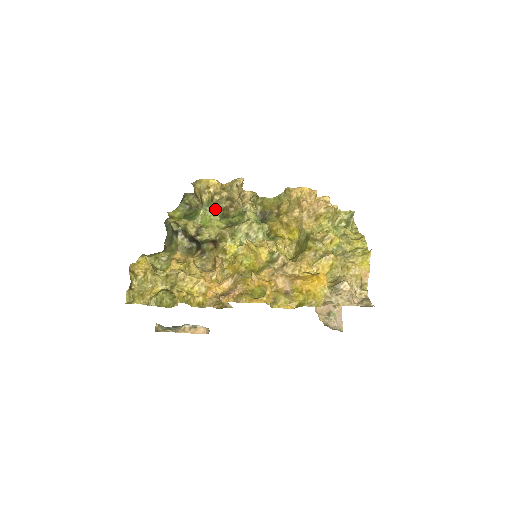
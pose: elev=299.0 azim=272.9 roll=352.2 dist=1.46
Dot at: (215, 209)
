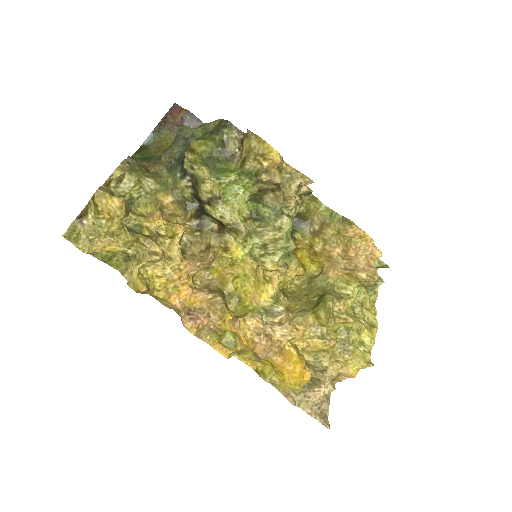
Dot at: (252, 185)
